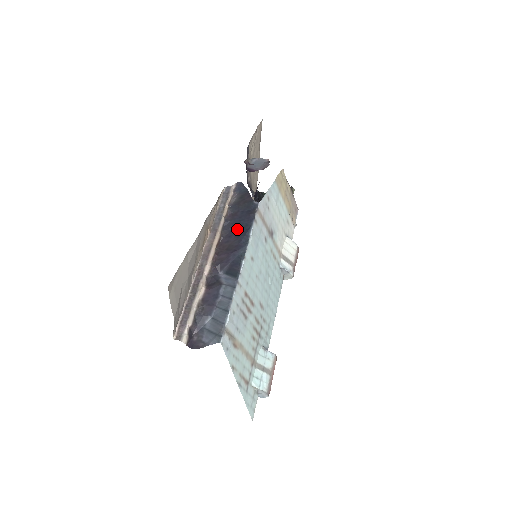
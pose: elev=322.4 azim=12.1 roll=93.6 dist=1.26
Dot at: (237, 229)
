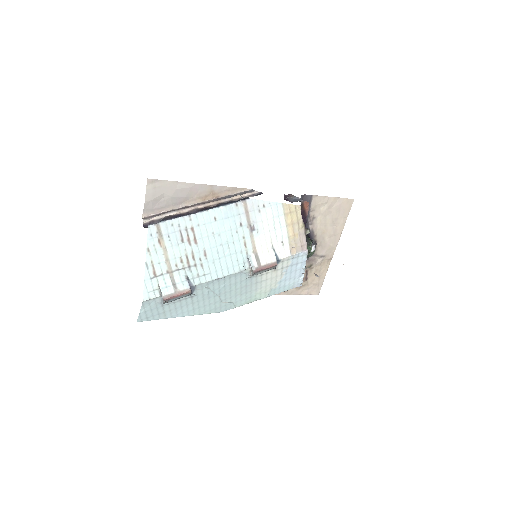
Dot at: occluded
